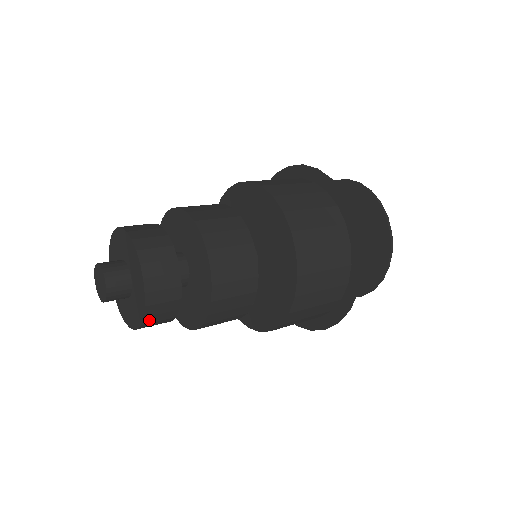
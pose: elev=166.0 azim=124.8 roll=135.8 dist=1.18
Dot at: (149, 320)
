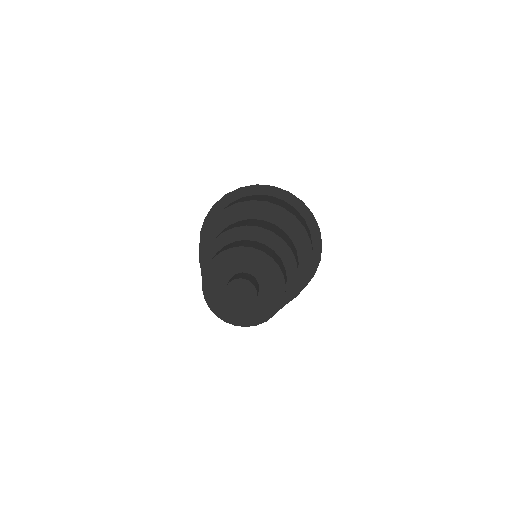
Dot at: (277, 310)
